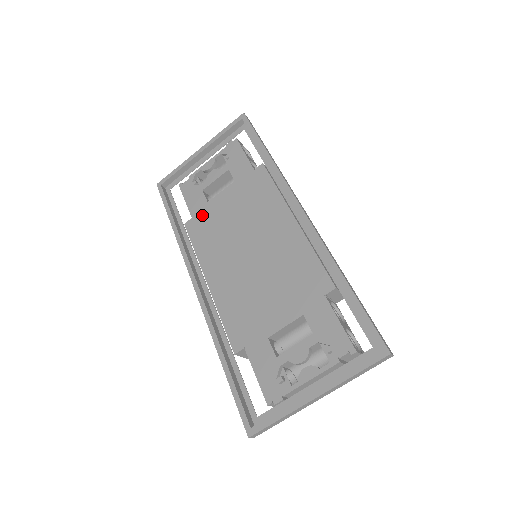
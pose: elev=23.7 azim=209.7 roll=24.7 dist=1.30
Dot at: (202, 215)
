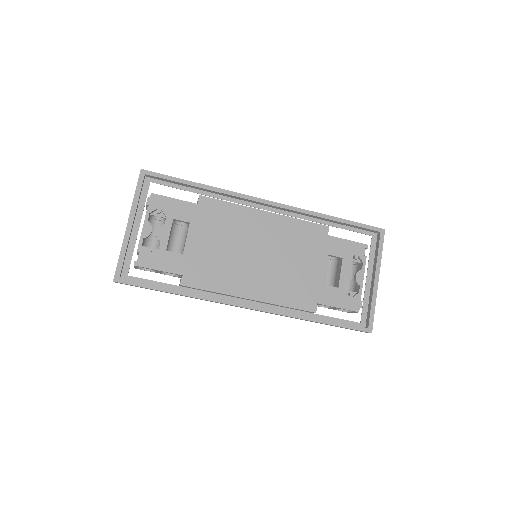
Dot at: (190, 266)
